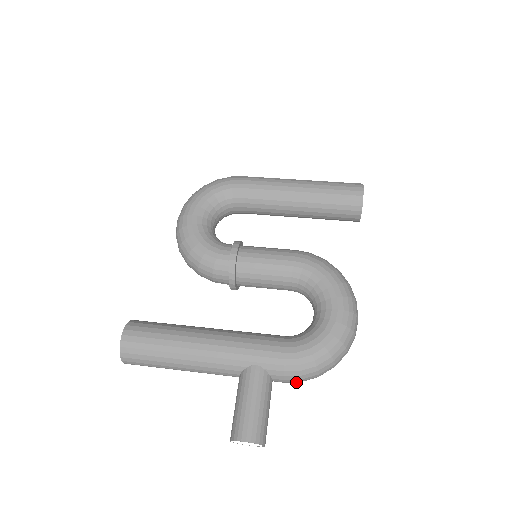
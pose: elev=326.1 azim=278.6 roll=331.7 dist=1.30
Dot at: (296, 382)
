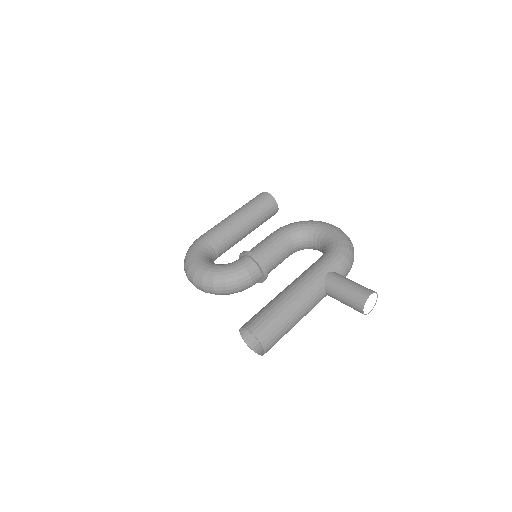
Dot at: (349, 271)
